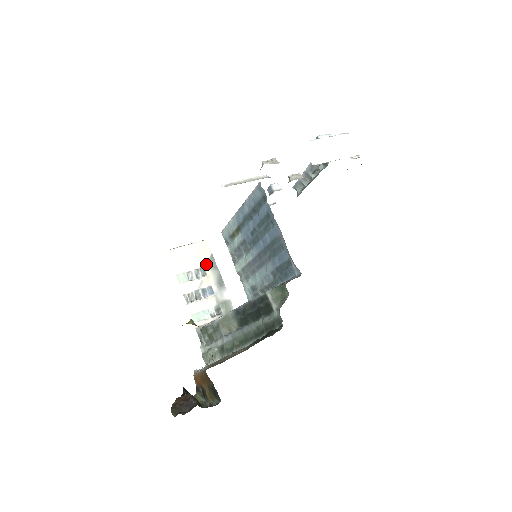
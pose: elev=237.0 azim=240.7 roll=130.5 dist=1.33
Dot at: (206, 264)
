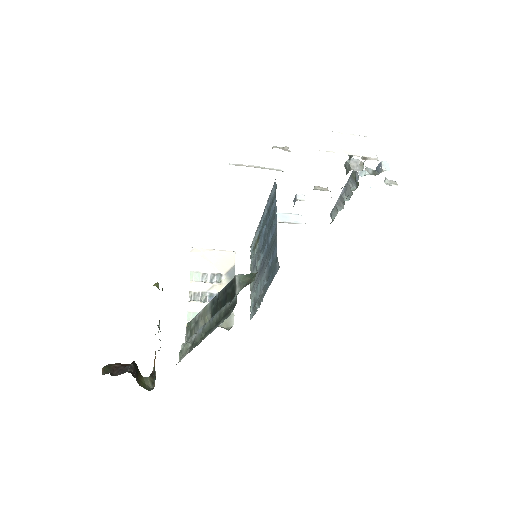
Dot at: (225, 272)
